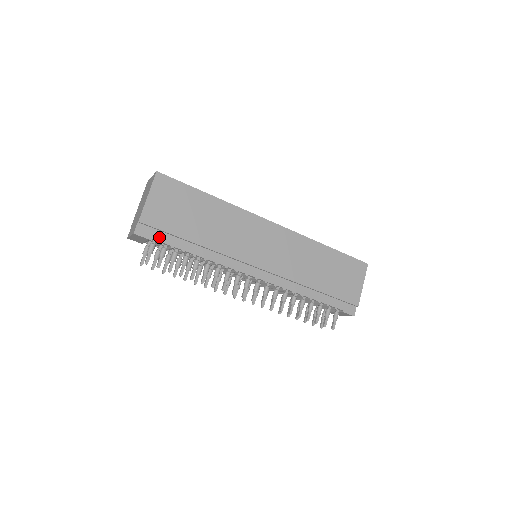
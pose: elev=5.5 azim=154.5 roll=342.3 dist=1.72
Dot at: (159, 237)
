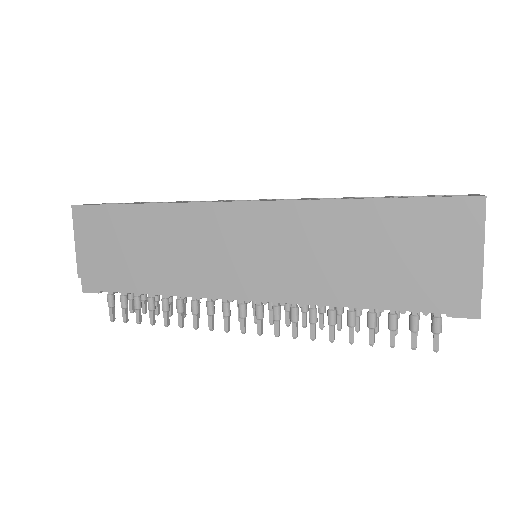
Dot at: (107, 286)
